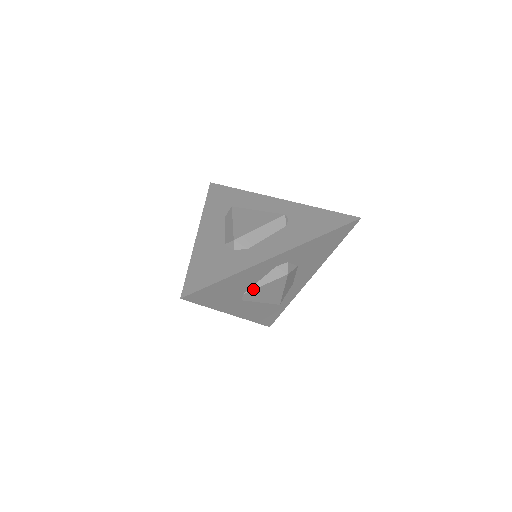
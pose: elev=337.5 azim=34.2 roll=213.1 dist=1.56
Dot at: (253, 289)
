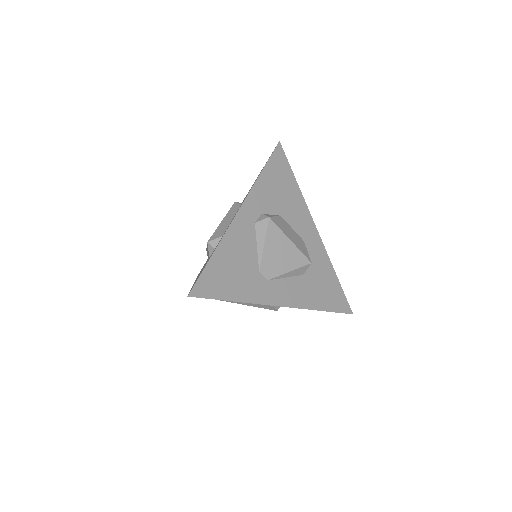
Dot at: (261, 258)
